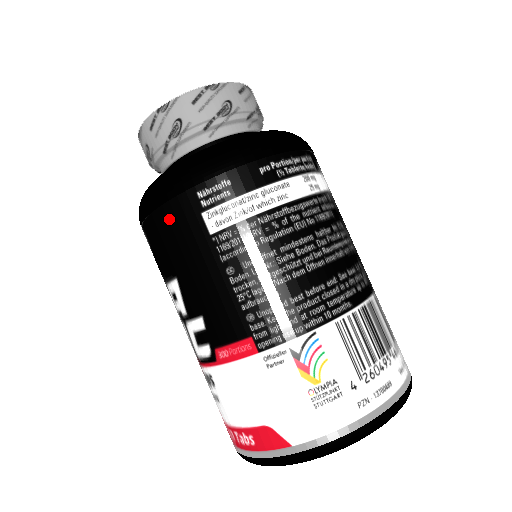
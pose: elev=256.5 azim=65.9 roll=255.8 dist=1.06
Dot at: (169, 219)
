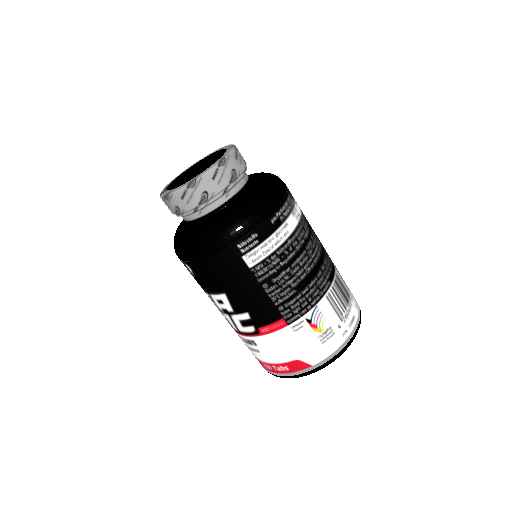
Dot at: (218, 262)
